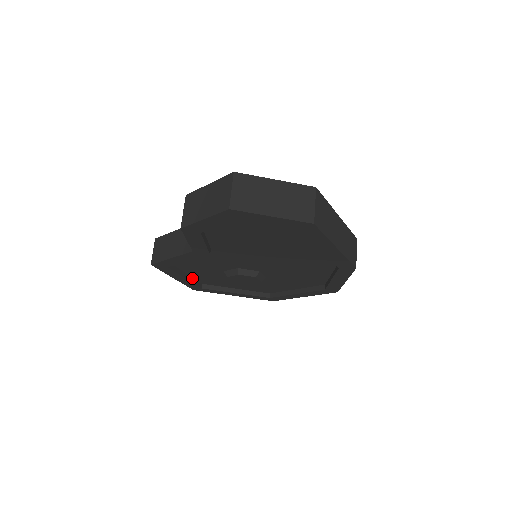
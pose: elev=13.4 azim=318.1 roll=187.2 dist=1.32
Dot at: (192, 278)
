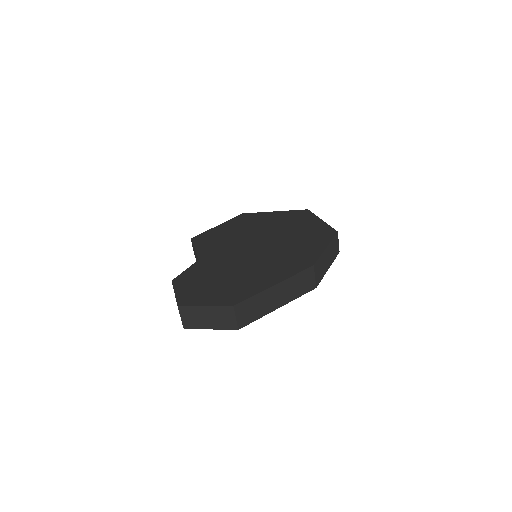
Dot at: occluded
